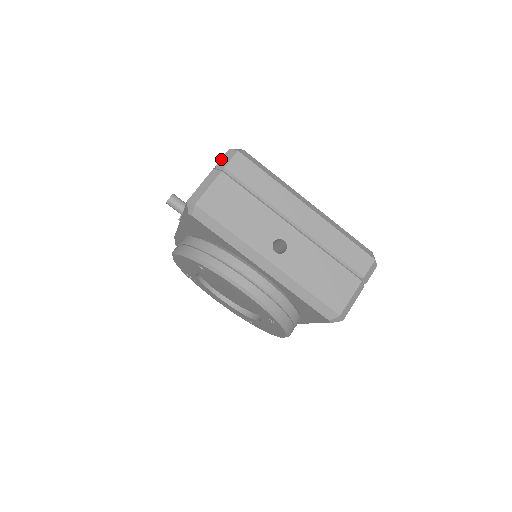
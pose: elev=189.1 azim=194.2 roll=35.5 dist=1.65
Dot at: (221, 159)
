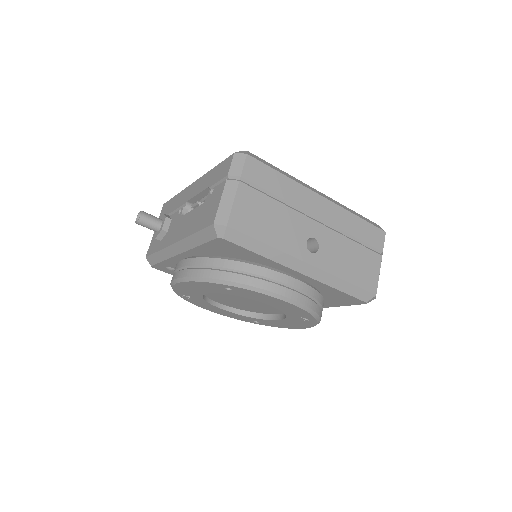
Dot at: (230, 167)
